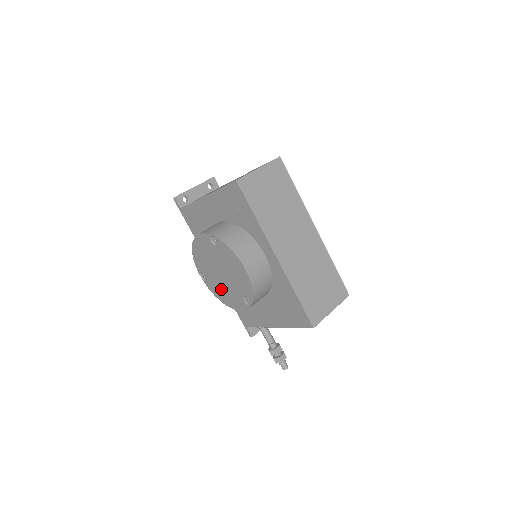
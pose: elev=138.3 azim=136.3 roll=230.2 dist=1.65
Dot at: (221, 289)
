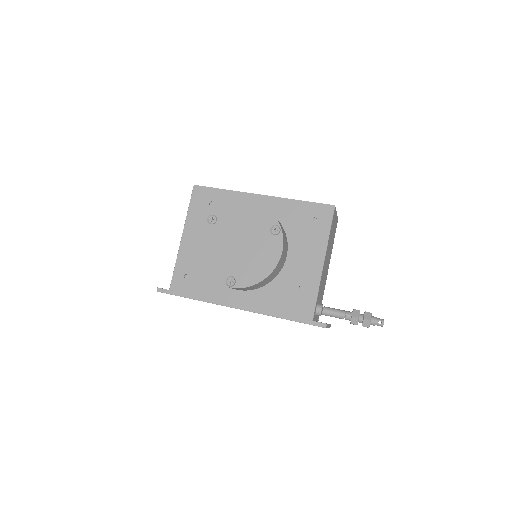
Dot at: (252, 263)
